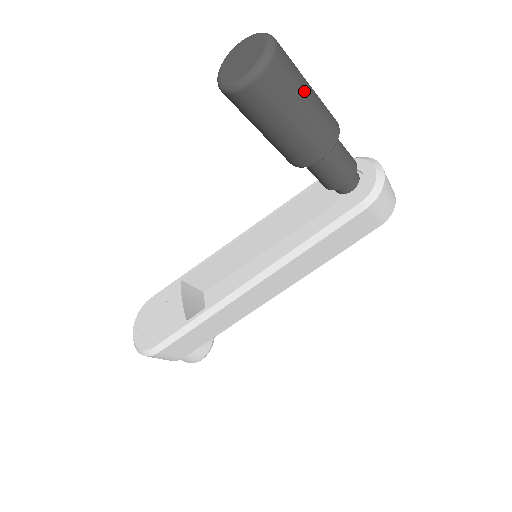
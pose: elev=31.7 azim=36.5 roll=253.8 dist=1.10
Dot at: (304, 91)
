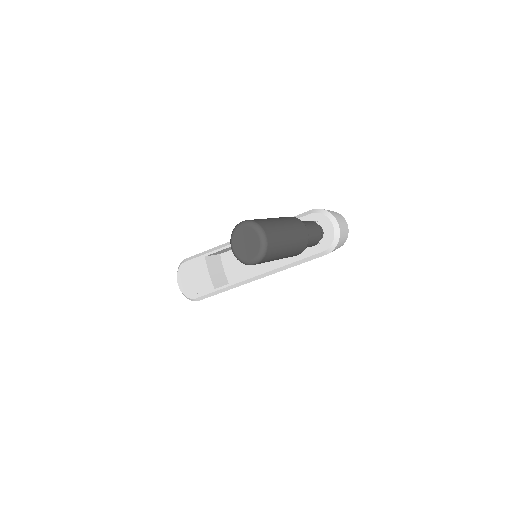
Dot at: (285, 247)
